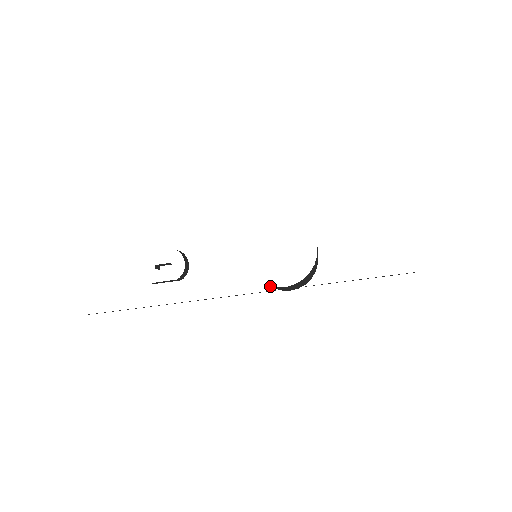
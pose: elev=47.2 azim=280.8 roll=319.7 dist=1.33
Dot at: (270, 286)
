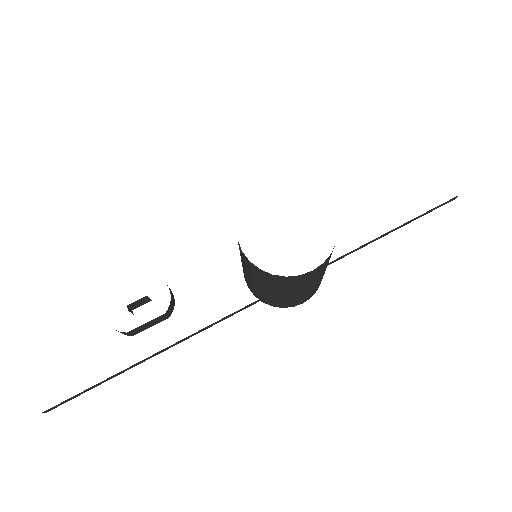
Dot at: (293, 277)
